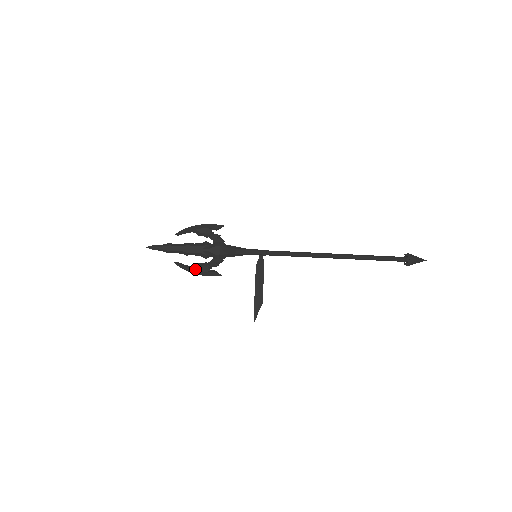
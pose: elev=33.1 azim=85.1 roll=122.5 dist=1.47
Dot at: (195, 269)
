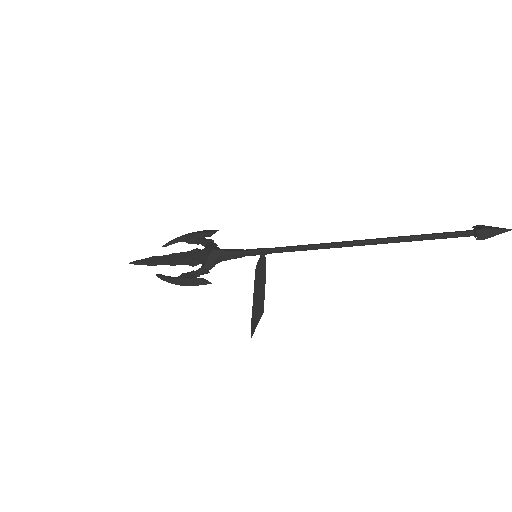
Dot at: (178, 277)
